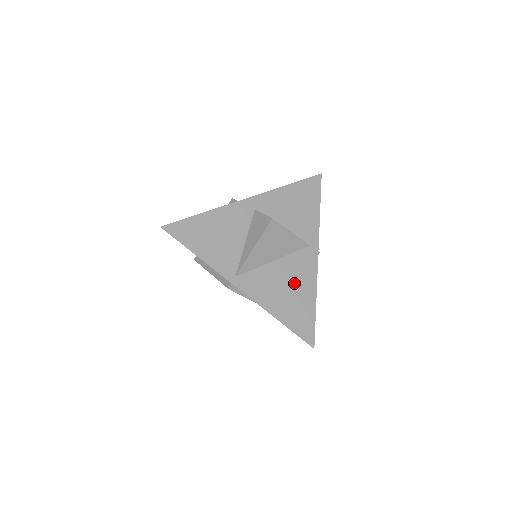
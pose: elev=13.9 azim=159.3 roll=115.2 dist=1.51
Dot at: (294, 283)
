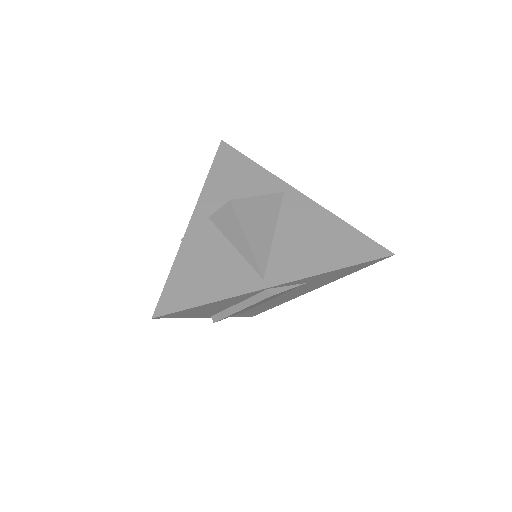
Dot at: (311, 230)
